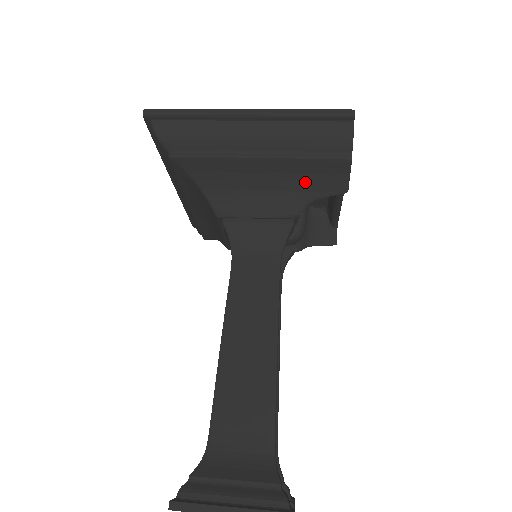
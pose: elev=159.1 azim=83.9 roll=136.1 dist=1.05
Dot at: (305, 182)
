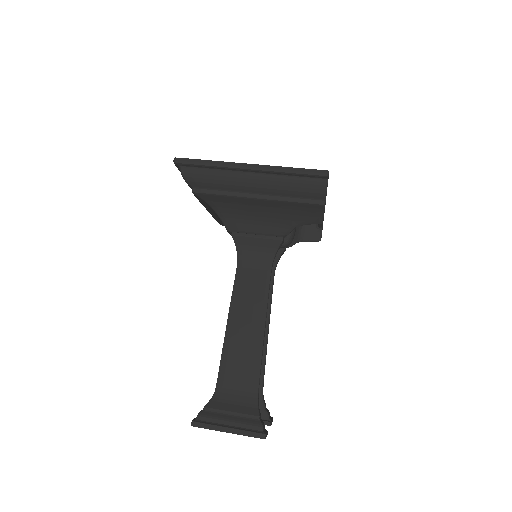
Dot at: (292, 215)
